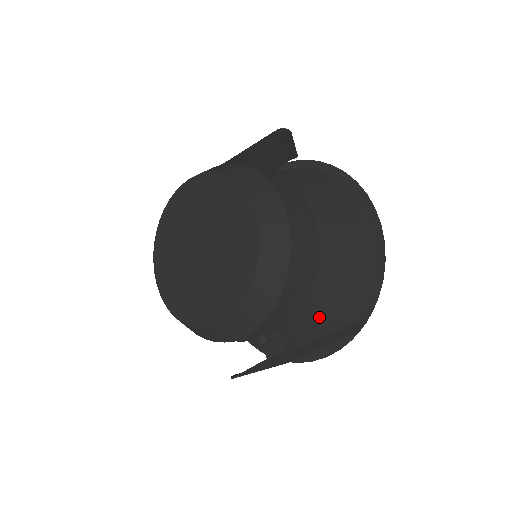
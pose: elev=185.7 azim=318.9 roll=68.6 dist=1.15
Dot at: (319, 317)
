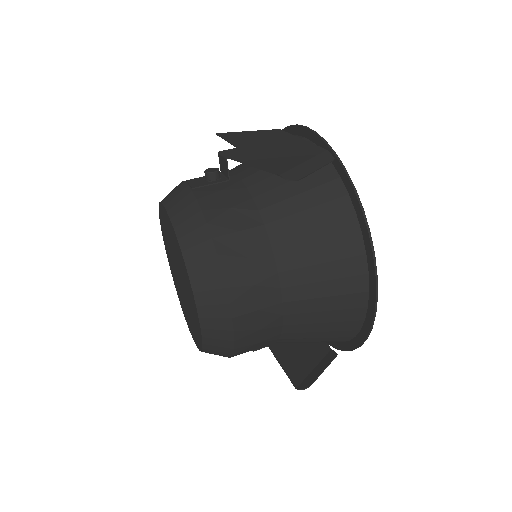
Dot at: occluded
